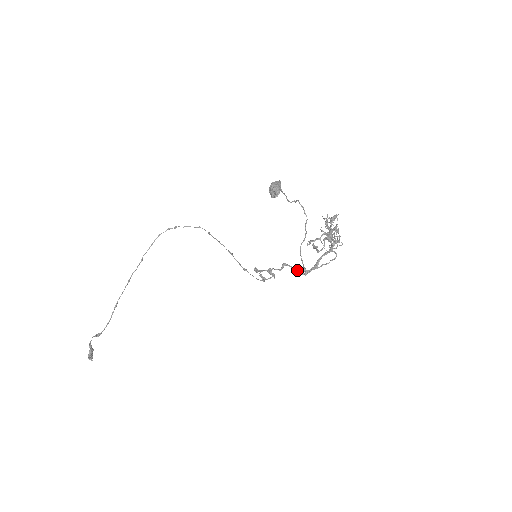
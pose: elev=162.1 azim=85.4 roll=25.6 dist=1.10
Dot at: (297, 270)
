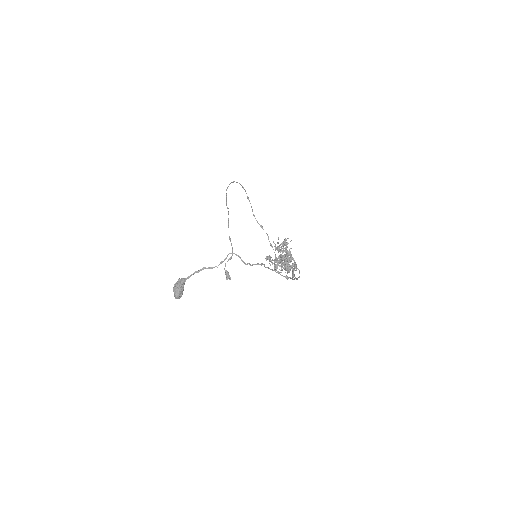
Dot at: (291, 267)
